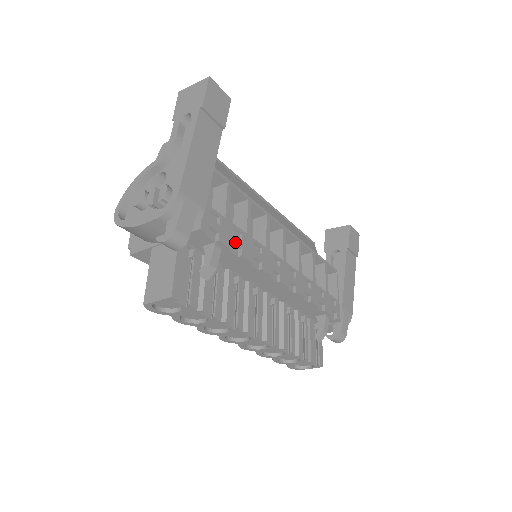
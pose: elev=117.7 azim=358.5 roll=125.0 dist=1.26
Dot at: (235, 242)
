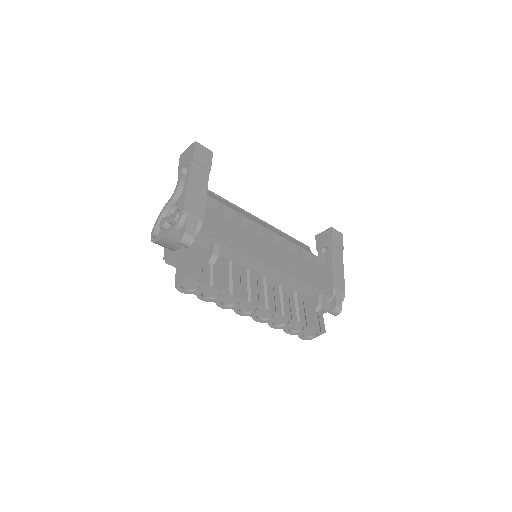
Dot at: (229, 240)
